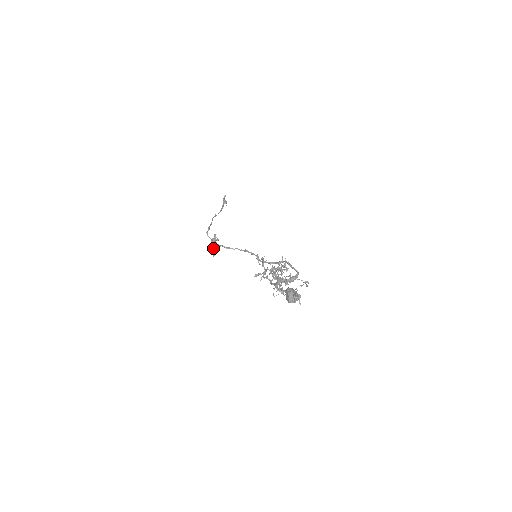
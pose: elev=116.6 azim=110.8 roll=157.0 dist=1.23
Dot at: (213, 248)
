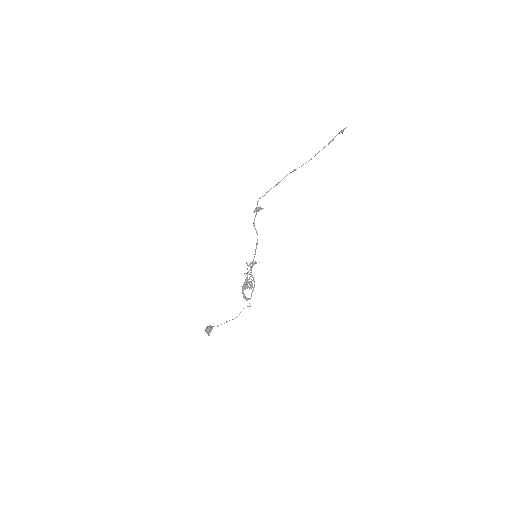
Dot at: (254, 211)
